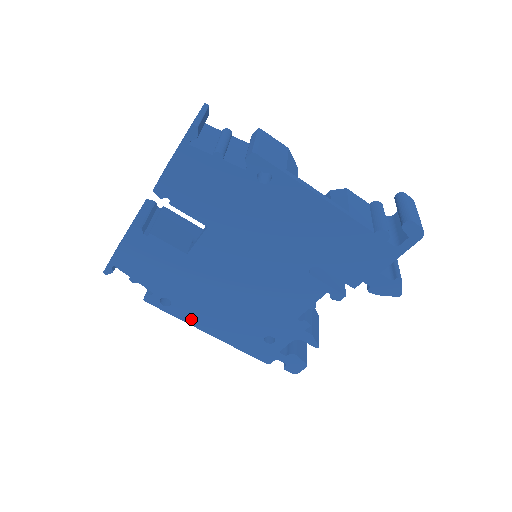
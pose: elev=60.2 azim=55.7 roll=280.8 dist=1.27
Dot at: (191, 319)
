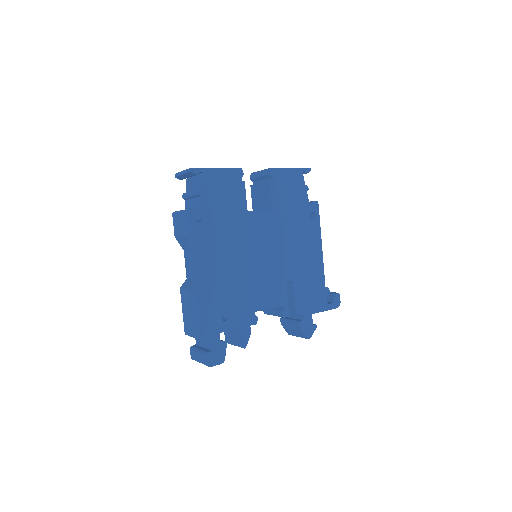
Dot at: (198, 253)
